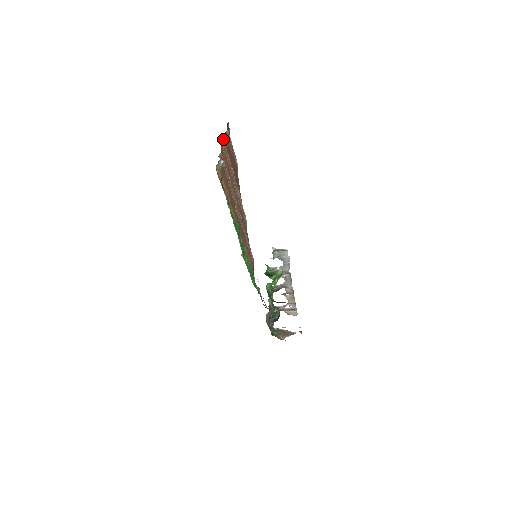
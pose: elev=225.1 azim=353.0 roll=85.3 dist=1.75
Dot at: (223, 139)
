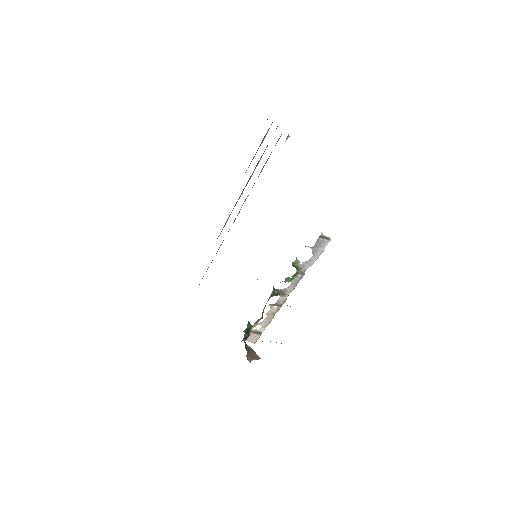
Dot at: occluded
